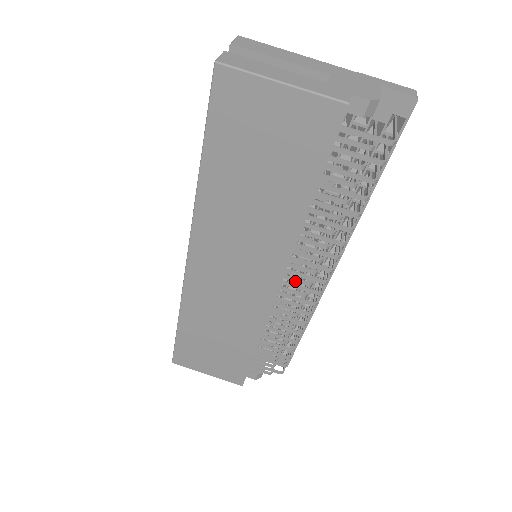
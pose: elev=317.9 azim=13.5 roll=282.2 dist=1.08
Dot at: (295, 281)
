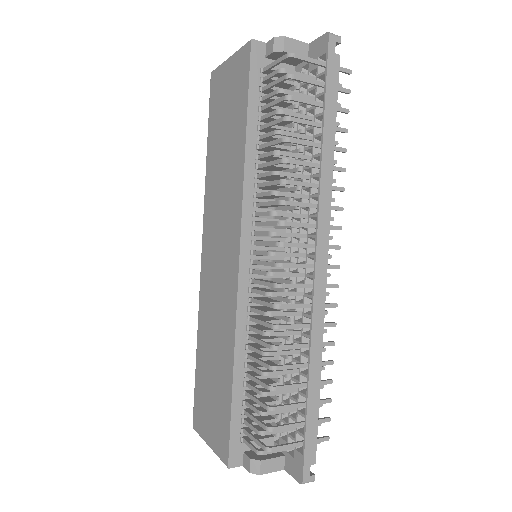
Dot at: (260, 254)
